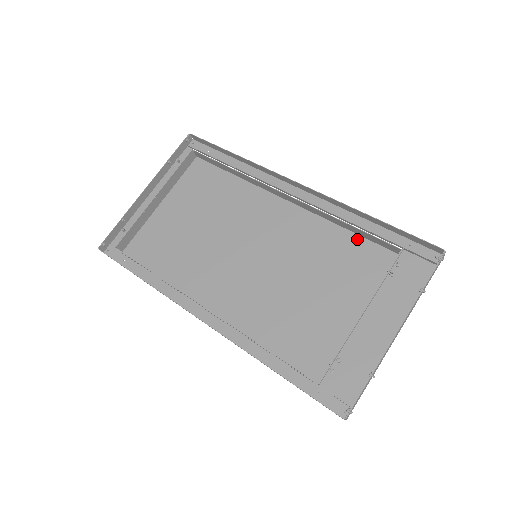
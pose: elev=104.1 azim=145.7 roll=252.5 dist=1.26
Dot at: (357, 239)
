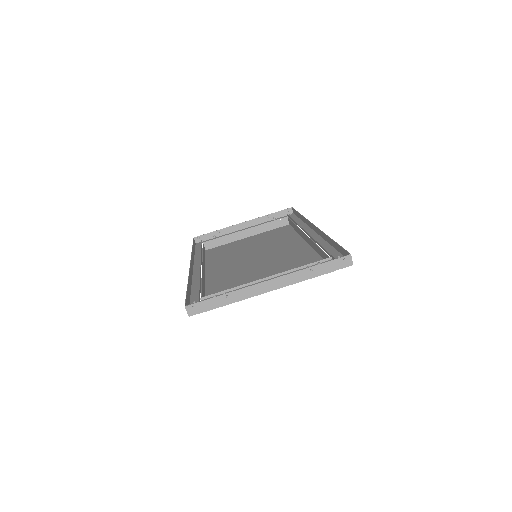
Dot at: occluded
